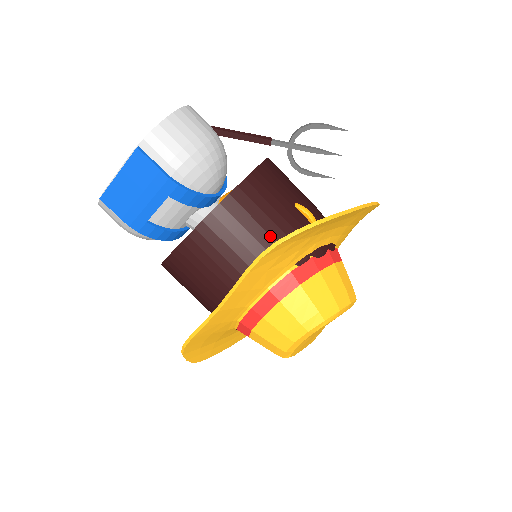
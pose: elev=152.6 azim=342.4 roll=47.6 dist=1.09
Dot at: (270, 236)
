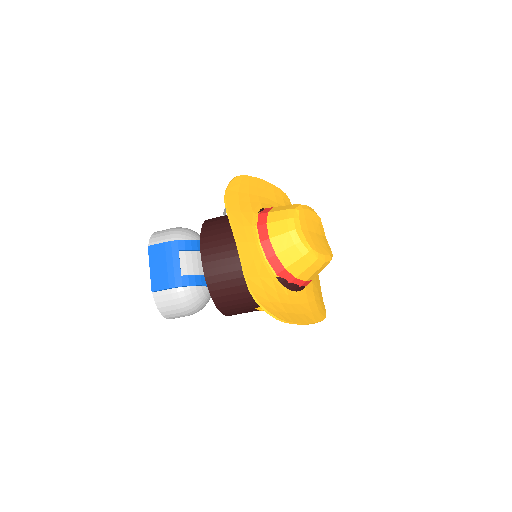
Dot at: occluded
